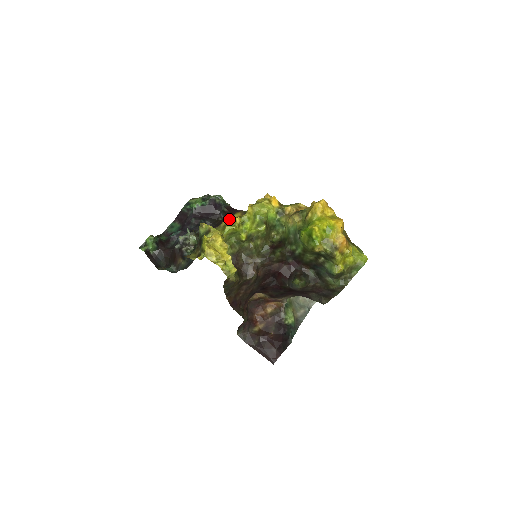
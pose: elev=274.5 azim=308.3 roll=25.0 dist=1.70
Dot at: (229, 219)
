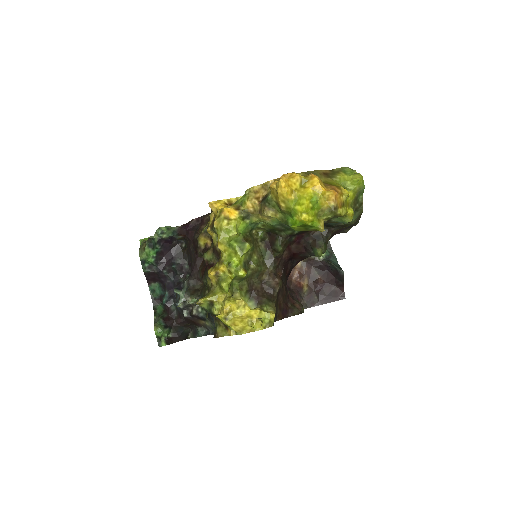
Dot at: (215, 275)
